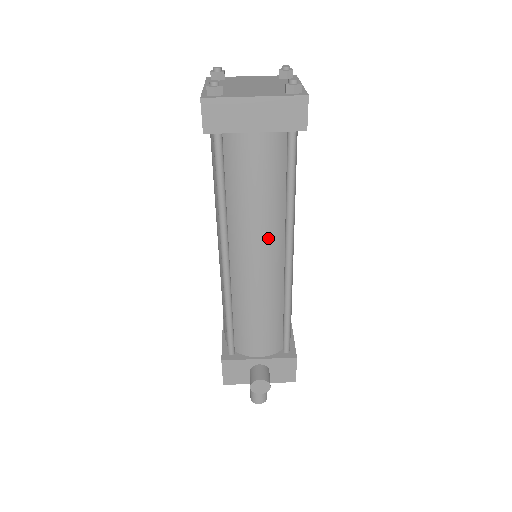
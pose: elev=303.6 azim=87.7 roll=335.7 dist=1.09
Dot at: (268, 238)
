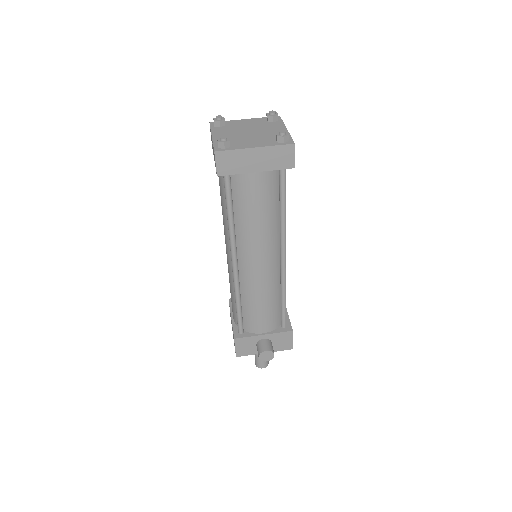
Dot at: (267, 245)
